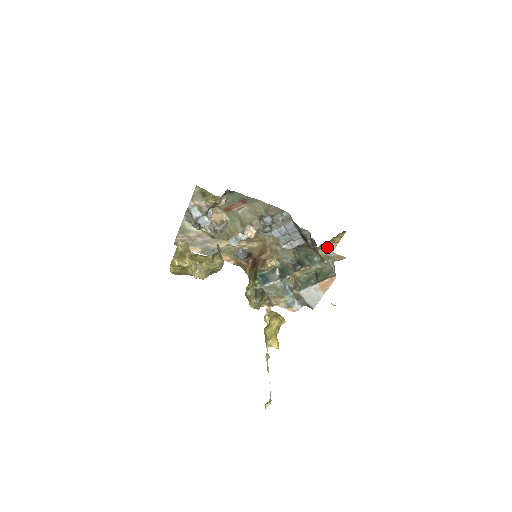
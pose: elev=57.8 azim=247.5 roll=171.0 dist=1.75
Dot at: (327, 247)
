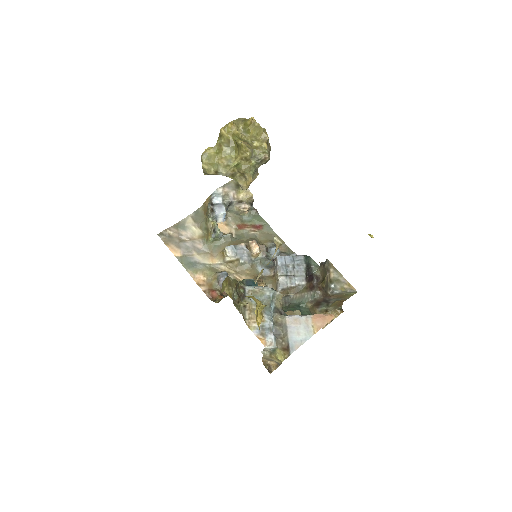
Dot at: occluded
